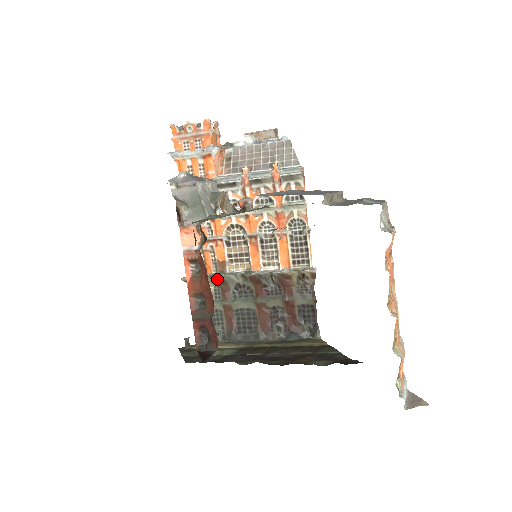
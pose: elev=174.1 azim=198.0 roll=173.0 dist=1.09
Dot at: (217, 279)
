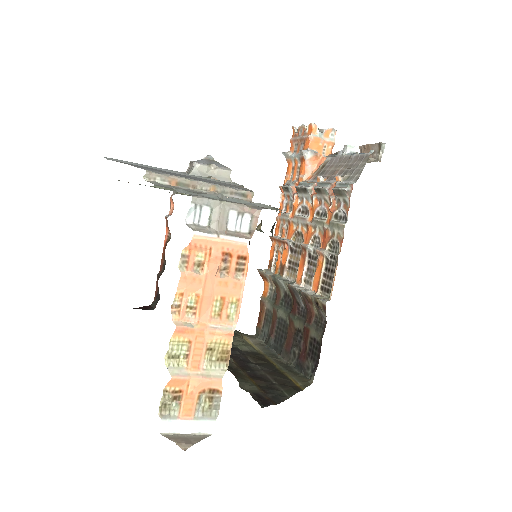
Dot at: (273, 280)
